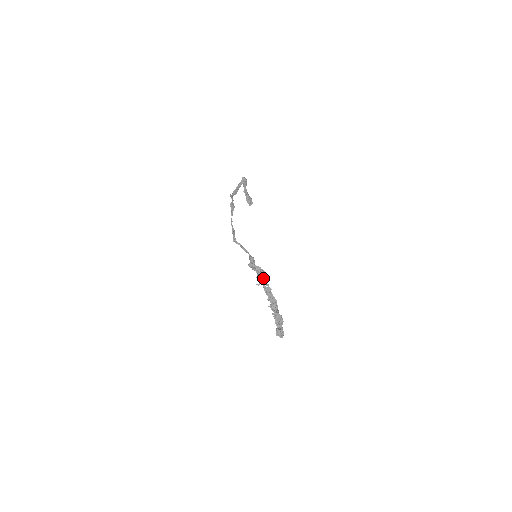
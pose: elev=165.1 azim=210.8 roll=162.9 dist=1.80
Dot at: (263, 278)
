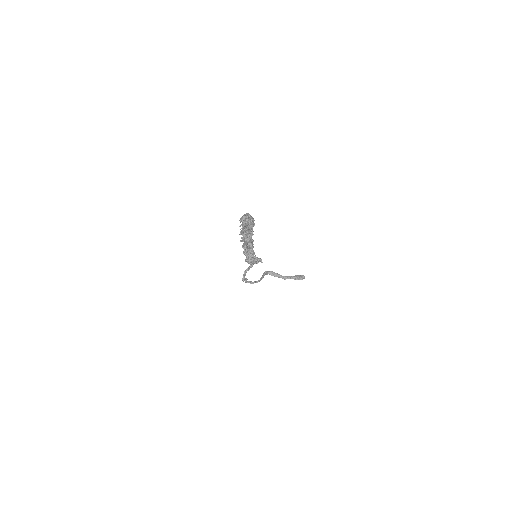
Dot at: (246, 244)
